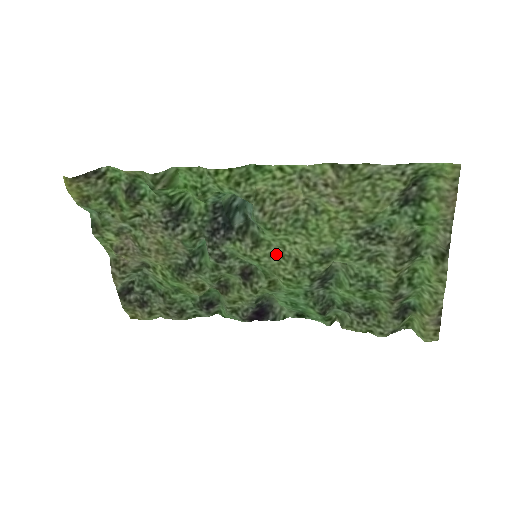
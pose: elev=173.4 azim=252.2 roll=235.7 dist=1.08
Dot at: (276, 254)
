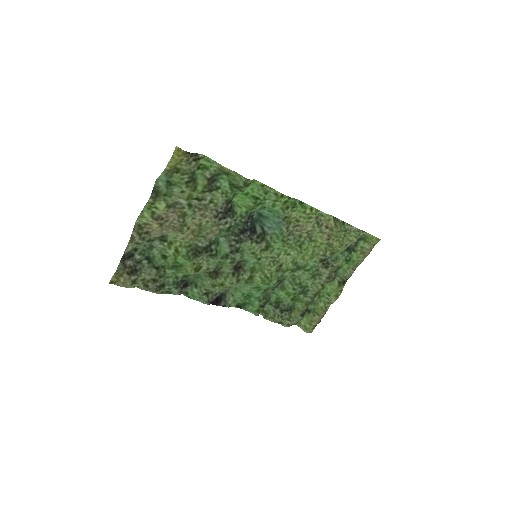
Dot at: (271, 258)
